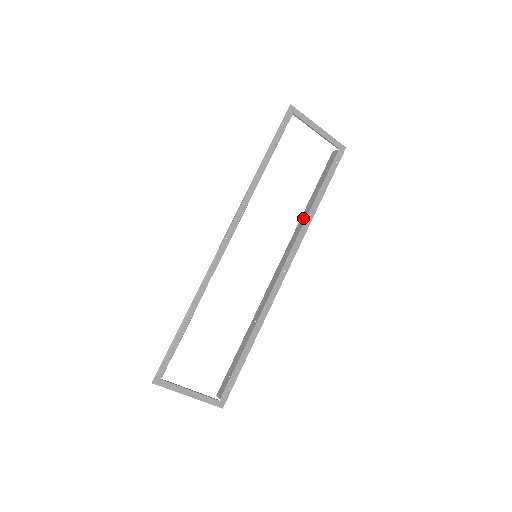
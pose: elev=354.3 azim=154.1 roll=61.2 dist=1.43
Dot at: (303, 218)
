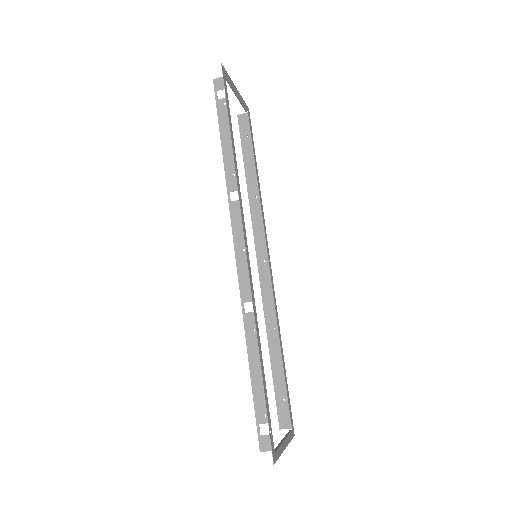
Dot at: (254, 197)
